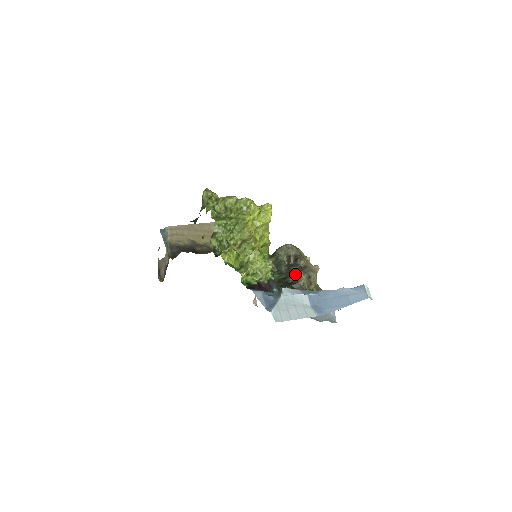
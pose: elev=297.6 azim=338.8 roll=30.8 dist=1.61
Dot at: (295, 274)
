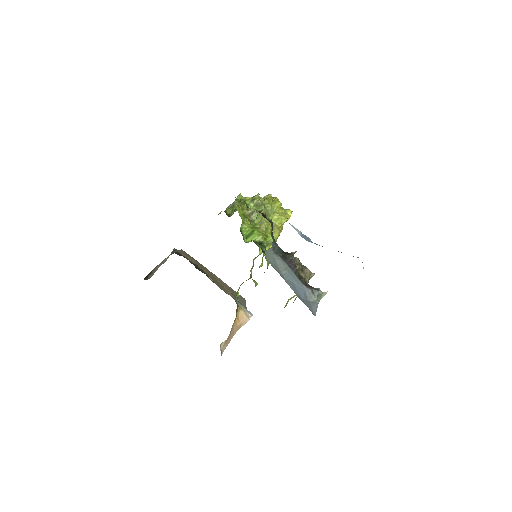
Dot at: occluded
